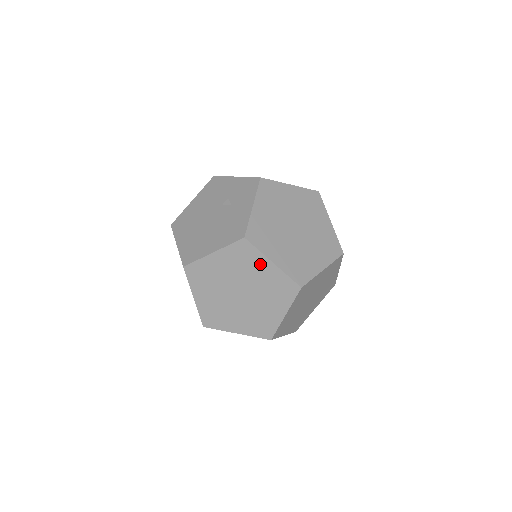
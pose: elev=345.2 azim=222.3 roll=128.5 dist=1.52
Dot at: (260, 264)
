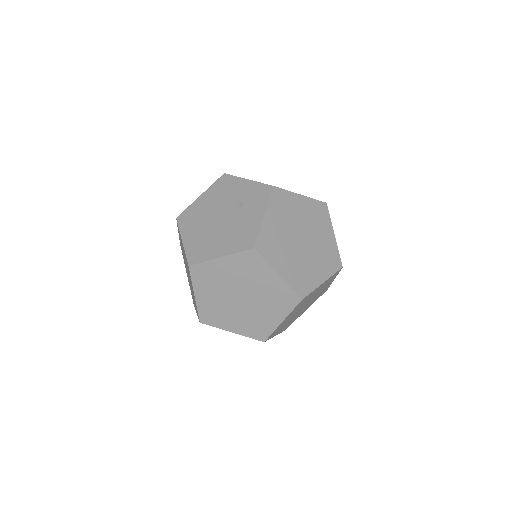
Dot at: (265, 274)
